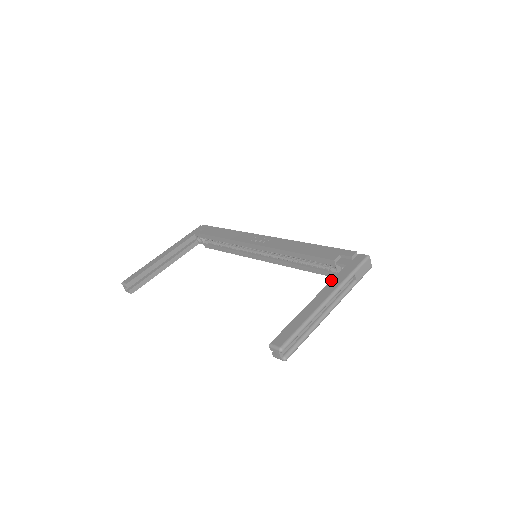
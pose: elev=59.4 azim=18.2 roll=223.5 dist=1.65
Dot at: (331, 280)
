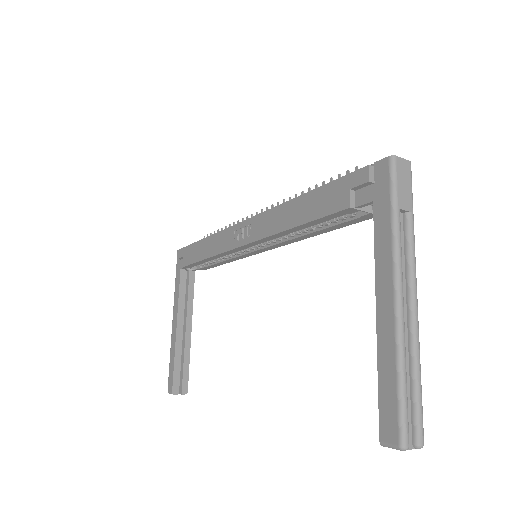
Dot at: (374, 250)
